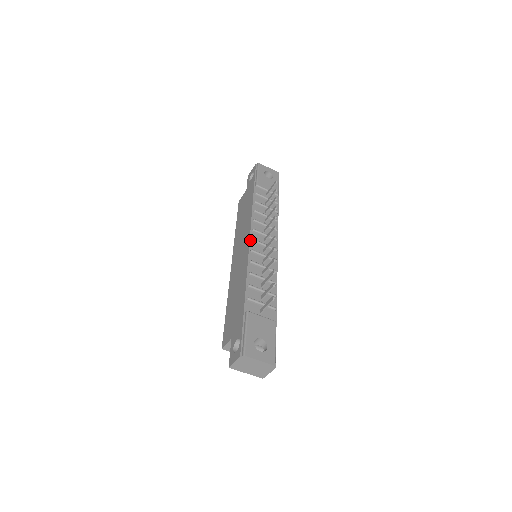
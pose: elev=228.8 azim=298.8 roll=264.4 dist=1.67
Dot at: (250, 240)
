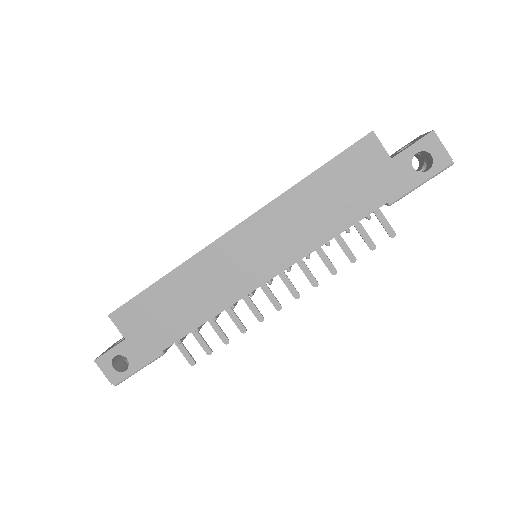
Dot at: (269, 281)
